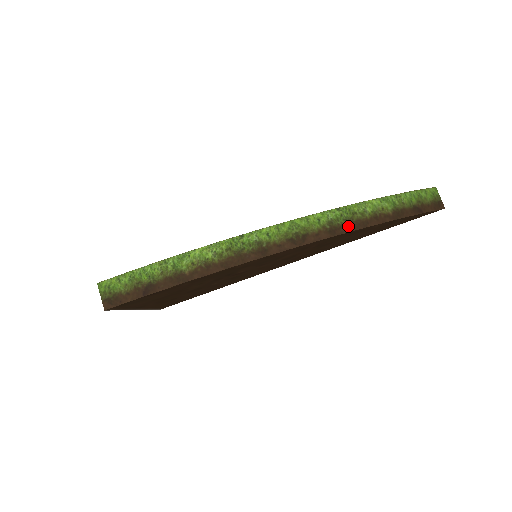
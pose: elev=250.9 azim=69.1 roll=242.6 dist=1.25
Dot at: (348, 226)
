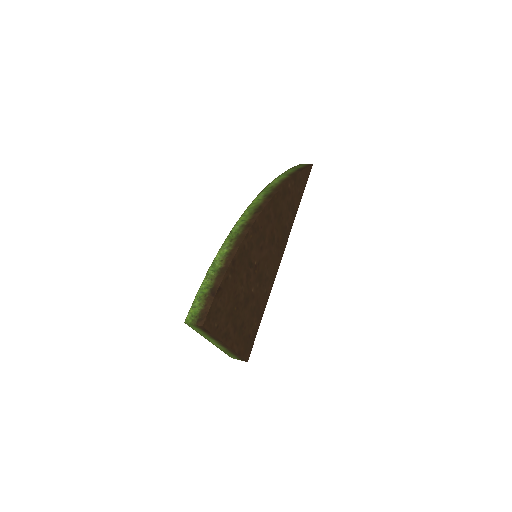
Dot at: (275, 191)
